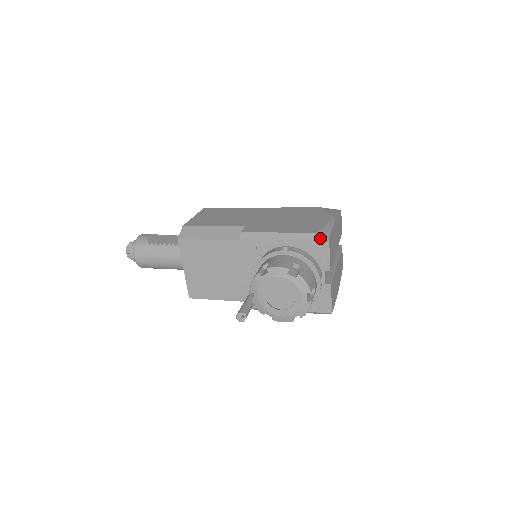
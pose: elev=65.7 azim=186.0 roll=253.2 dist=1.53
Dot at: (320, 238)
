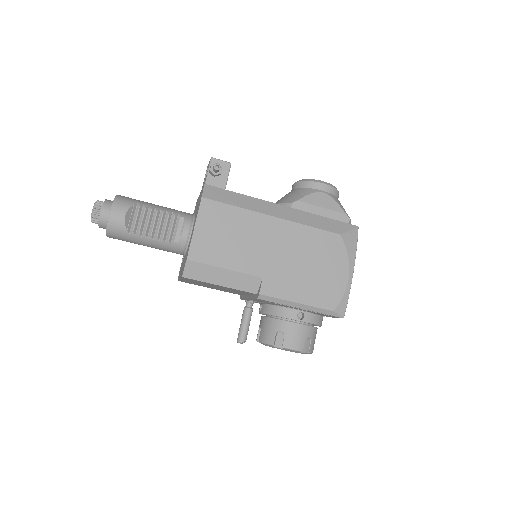
Dot at: (336, 316)
